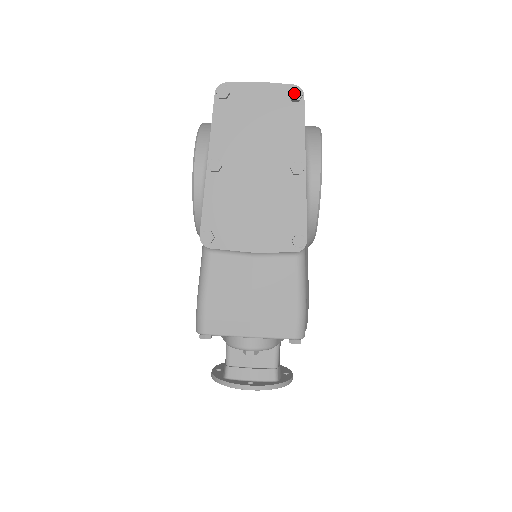
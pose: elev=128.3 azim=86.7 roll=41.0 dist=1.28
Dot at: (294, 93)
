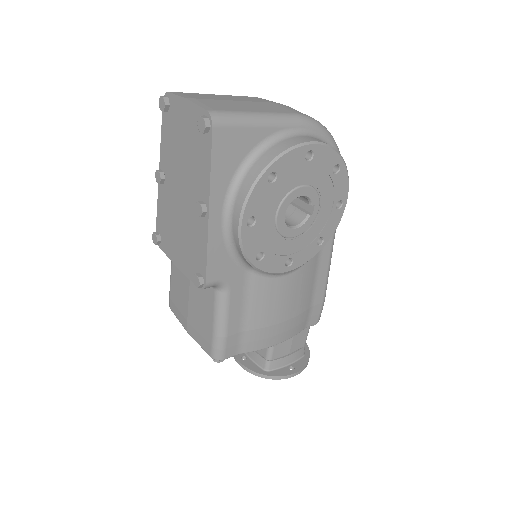
Dot at: (200, 123)
